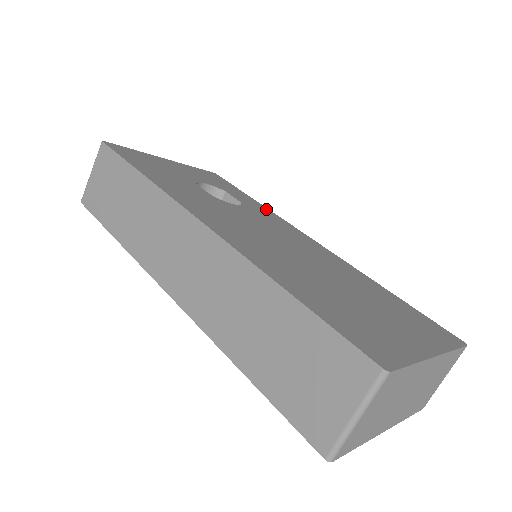
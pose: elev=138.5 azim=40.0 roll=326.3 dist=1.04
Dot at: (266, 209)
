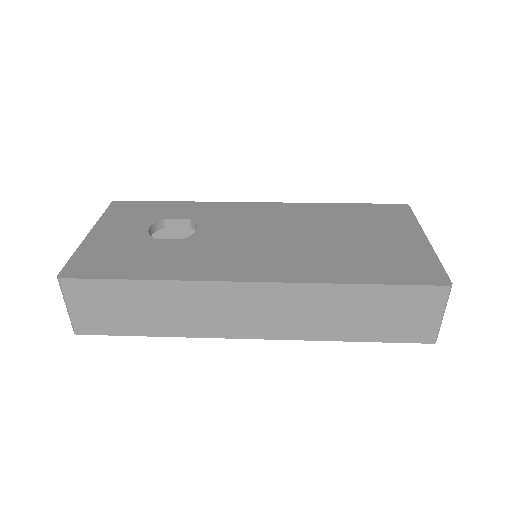
Dot at: (198, 204)
